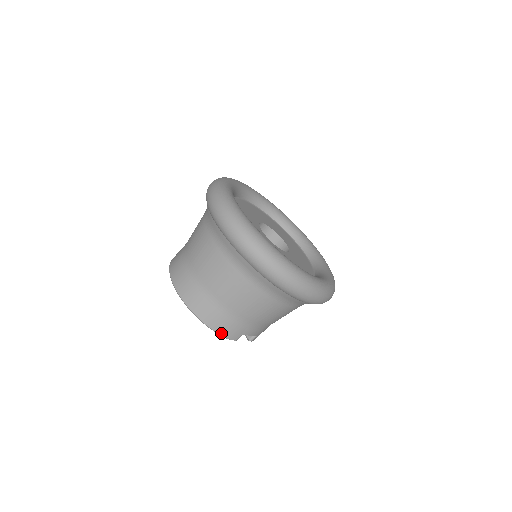
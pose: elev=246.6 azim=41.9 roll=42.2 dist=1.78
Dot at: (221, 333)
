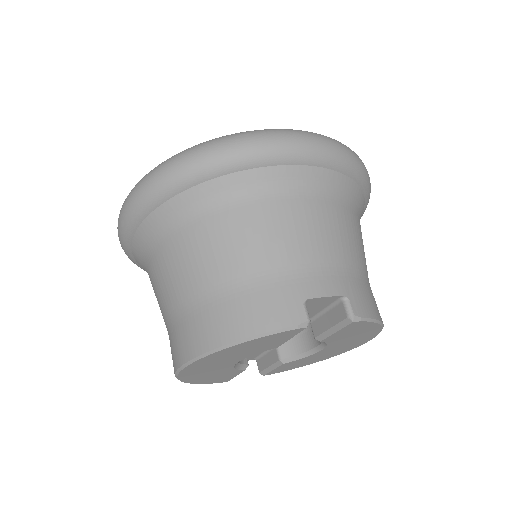
Dot at: (265, 329)
